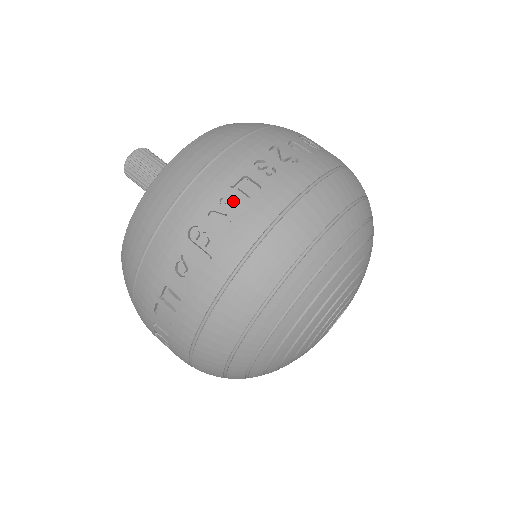
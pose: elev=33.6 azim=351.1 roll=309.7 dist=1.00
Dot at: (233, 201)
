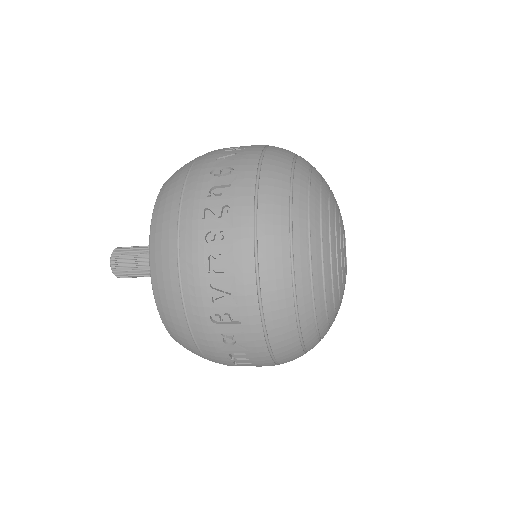
Dot at: (219, 281)
